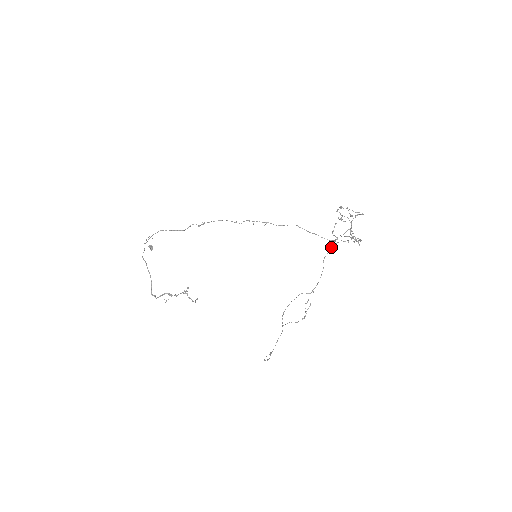
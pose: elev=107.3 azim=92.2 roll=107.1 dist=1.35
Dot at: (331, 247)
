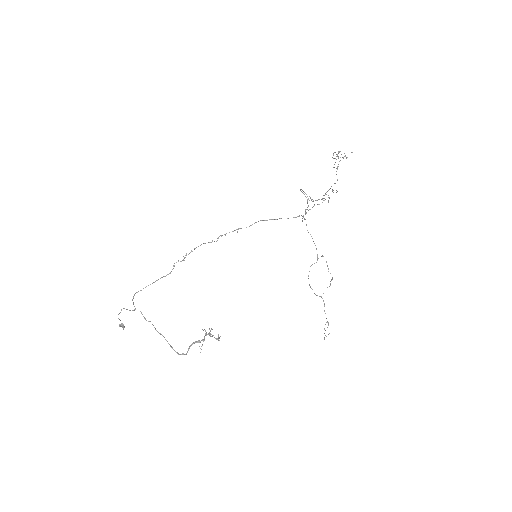
Dot at: occluded
